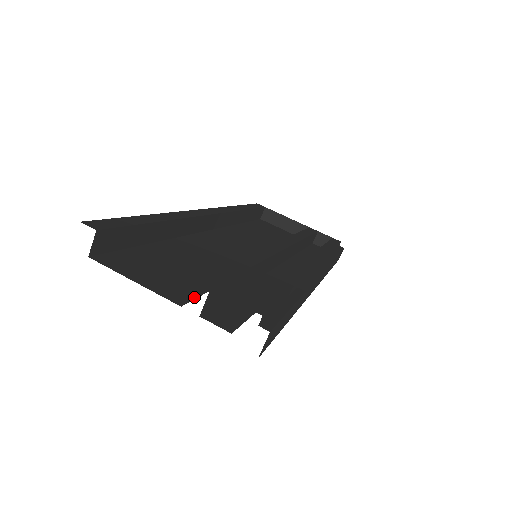
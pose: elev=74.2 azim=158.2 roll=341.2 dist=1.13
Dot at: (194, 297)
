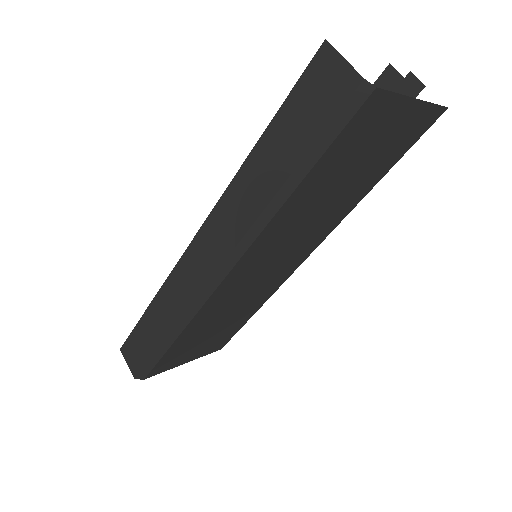
Dot at: occluded
